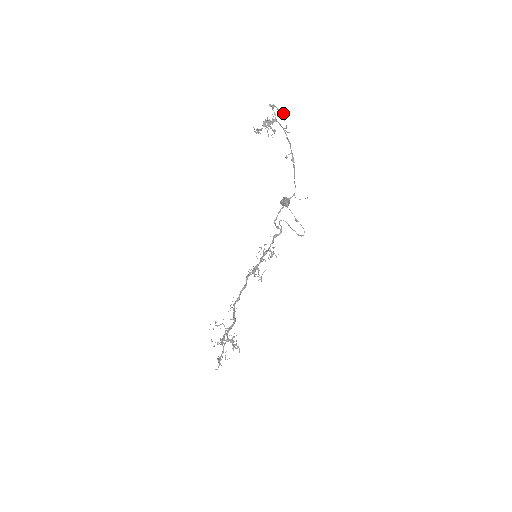
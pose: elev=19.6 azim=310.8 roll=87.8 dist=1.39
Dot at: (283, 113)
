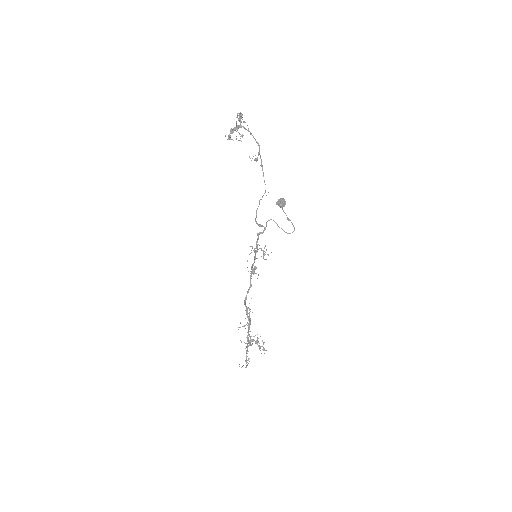
Dot at: (240, 118)
